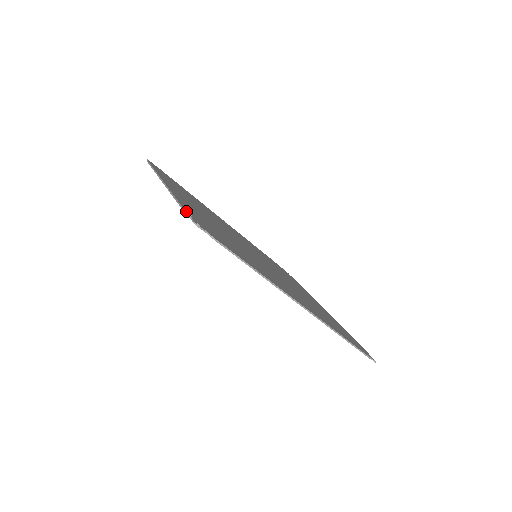
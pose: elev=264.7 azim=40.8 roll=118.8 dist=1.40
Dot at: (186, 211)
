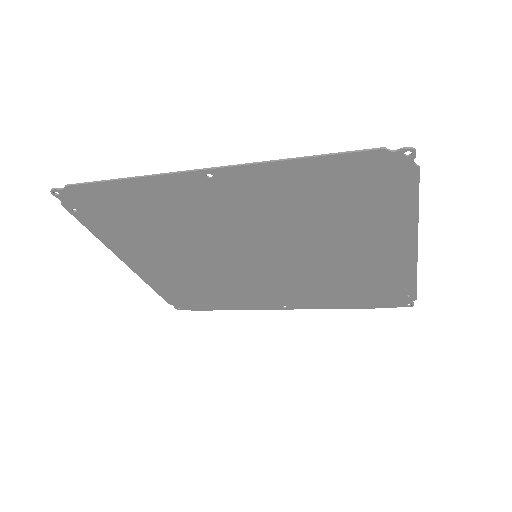
Dot at: (69, 209)
